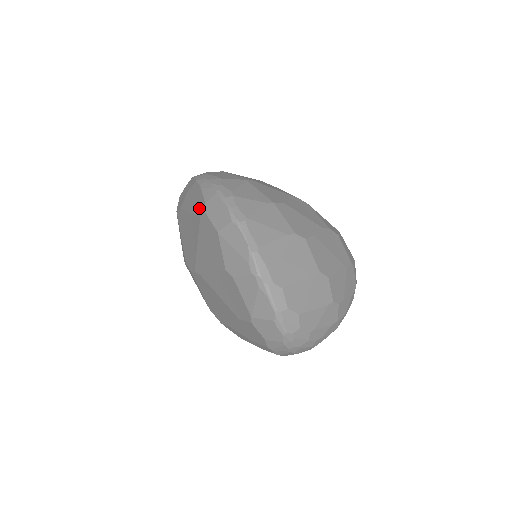
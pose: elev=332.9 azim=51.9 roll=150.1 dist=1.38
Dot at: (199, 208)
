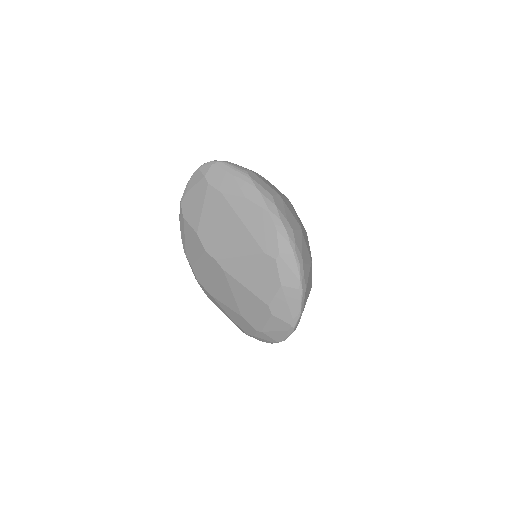
Dot at: (266, 244)
